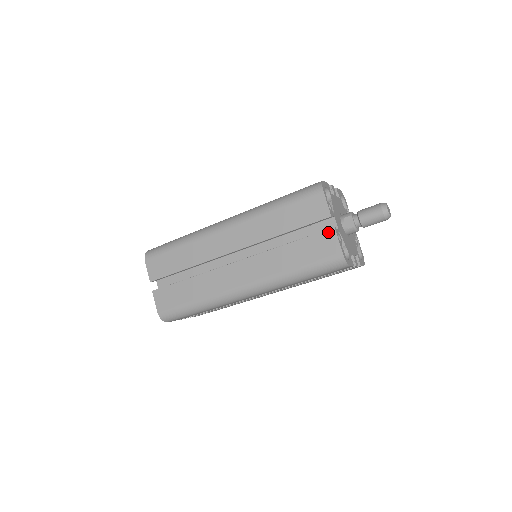
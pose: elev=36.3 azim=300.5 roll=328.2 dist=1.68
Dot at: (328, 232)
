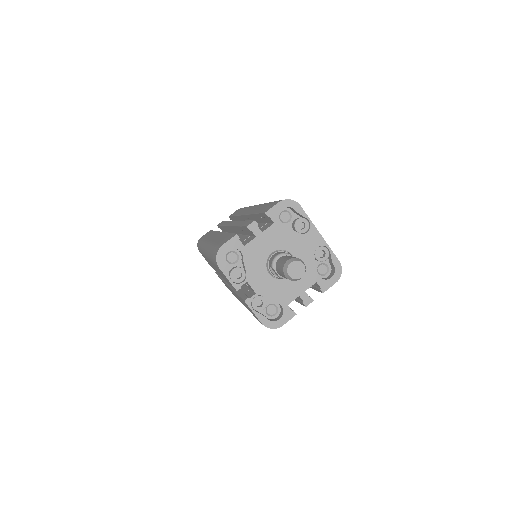
Dot at: occluded
